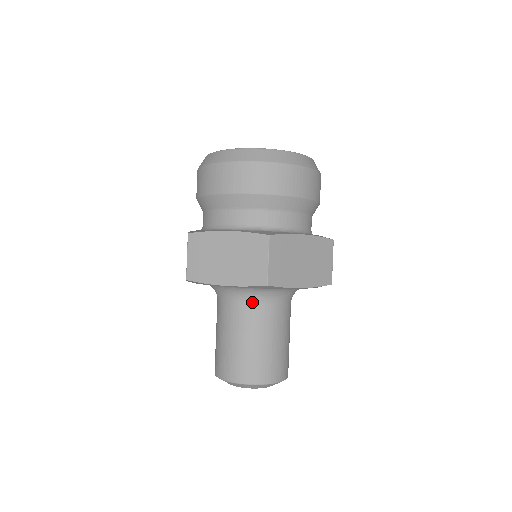
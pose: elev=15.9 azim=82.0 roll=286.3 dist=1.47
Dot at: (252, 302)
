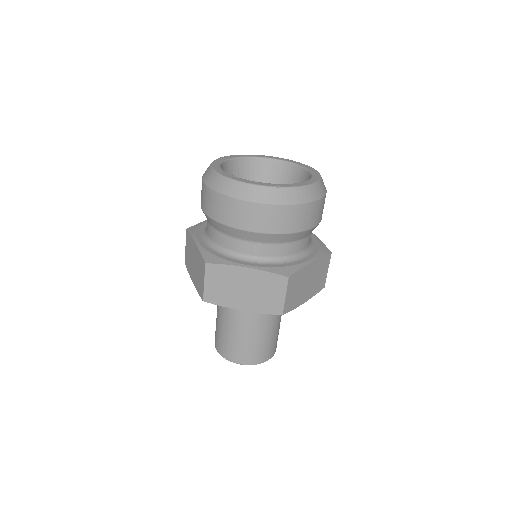
Dot at: occluded
